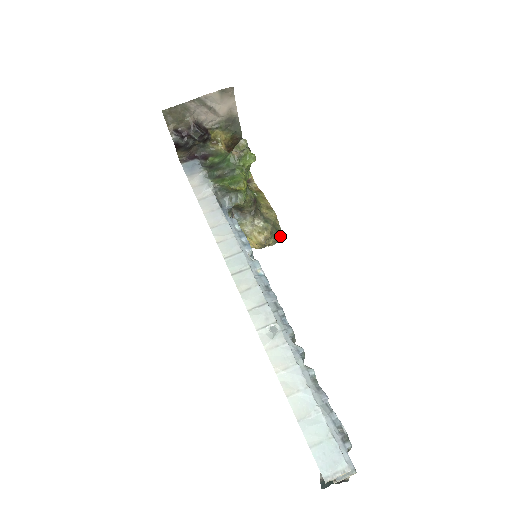
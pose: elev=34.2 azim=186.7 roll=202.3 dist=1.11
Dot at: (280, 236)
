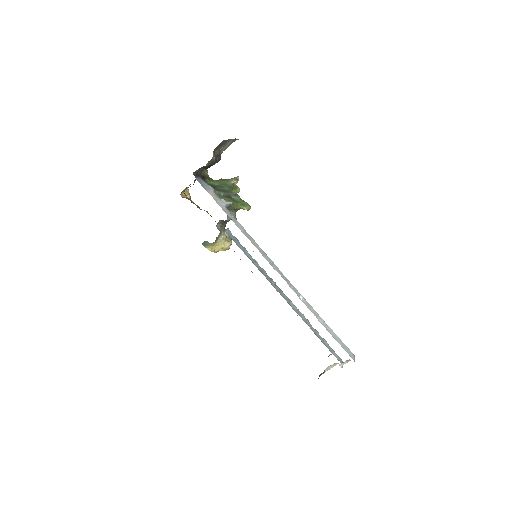
Dot at: occluded
